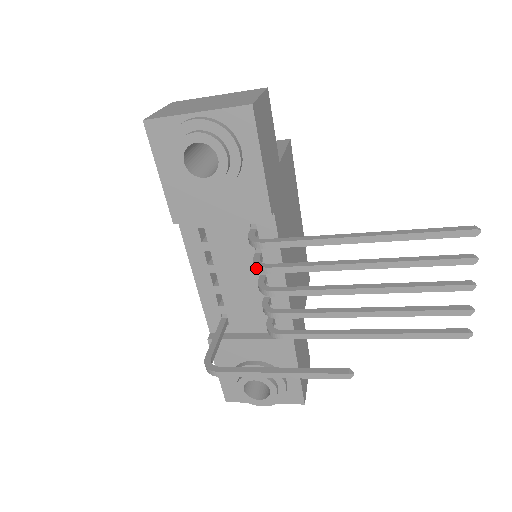
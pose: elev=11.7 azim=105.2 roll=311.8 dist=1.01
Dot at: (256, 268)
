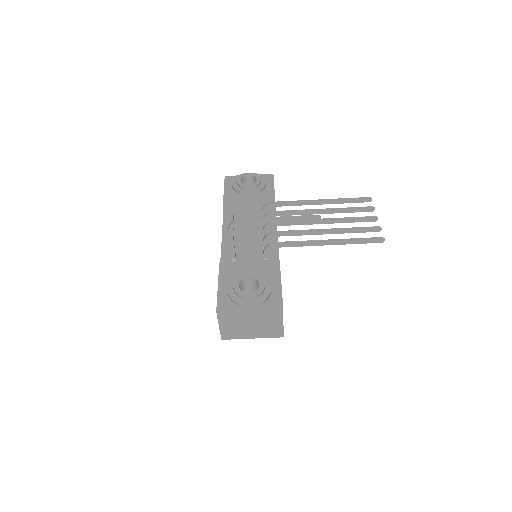
Dot at: (265, 216)
